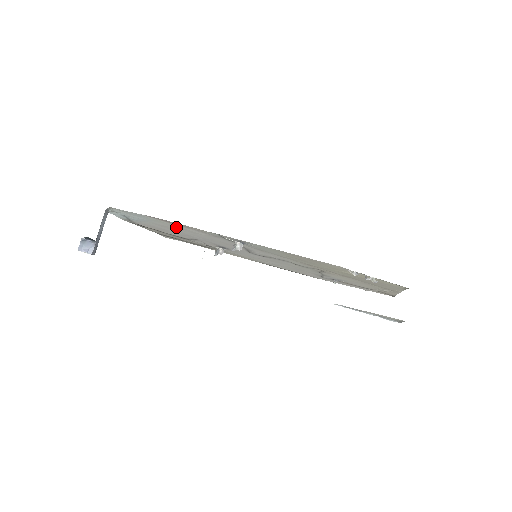
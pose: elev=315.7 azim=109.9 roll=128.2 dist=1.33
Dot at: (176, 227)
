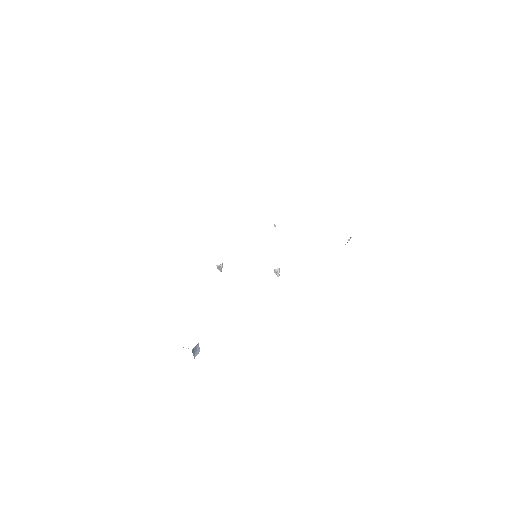
Dot at: occluded
